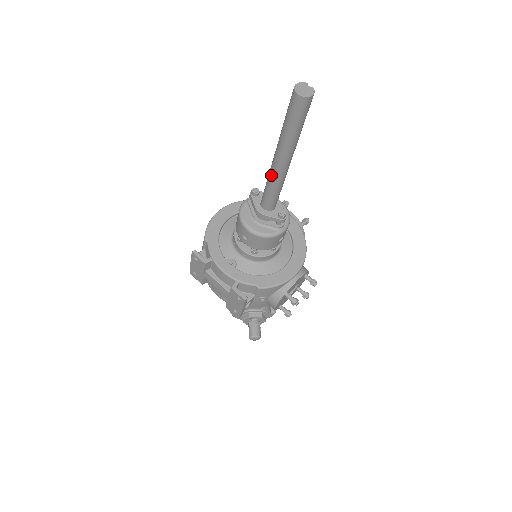
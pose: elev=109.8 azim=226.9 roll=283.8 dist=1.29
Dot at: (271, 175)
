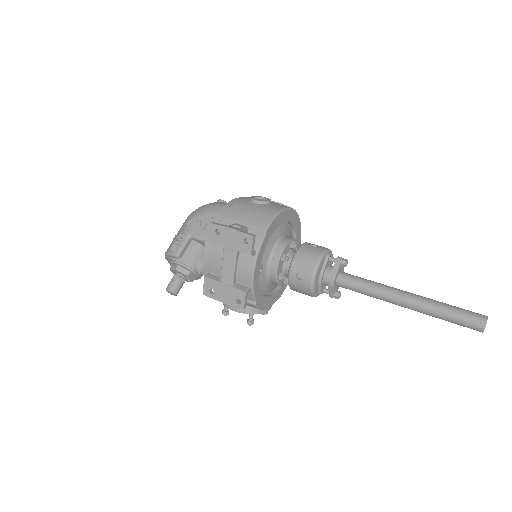
Dot at: (384, 293)
